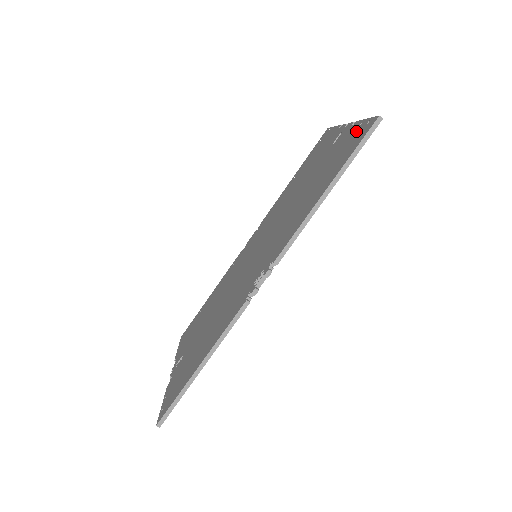
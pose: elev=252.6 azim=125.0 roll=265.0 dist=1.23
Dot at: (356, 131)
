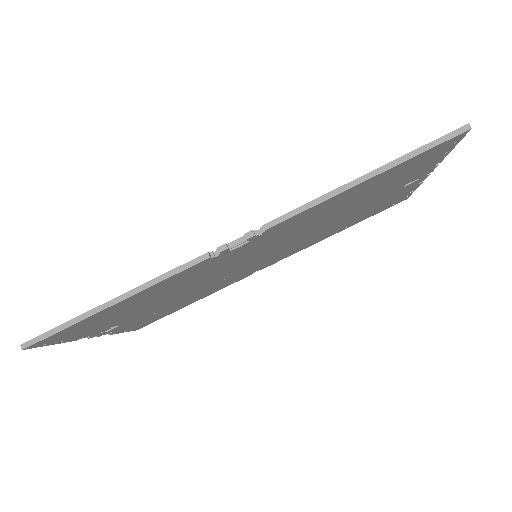
Dot at: occluded
